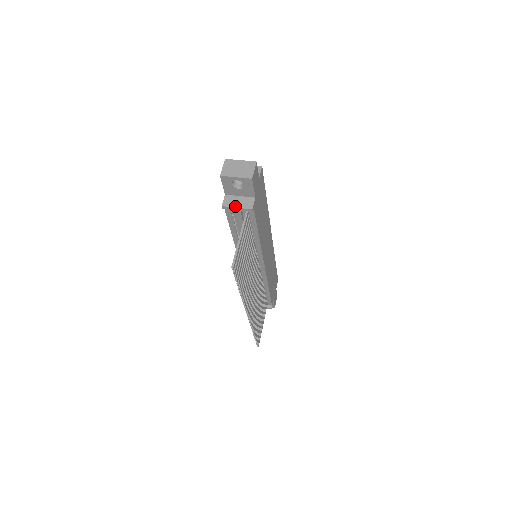
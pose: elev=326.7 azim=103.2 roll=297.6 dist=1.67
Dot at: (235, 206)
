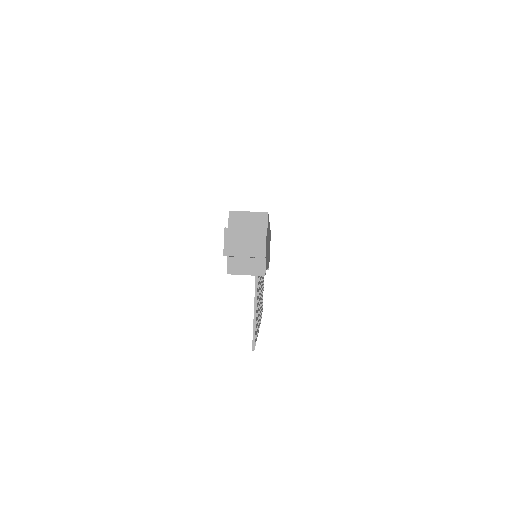
Dot at: (243, 273)
